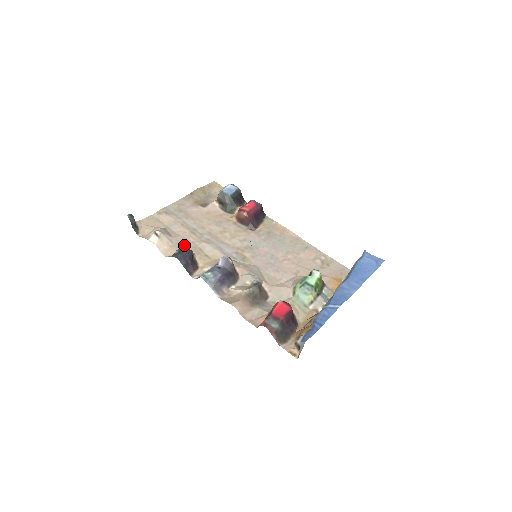
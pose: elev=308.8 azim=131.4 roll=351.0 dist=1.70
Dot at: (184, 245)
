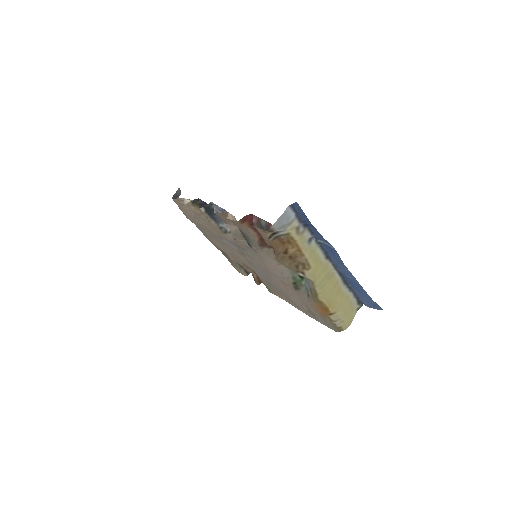
Dot at: (202, 220)
